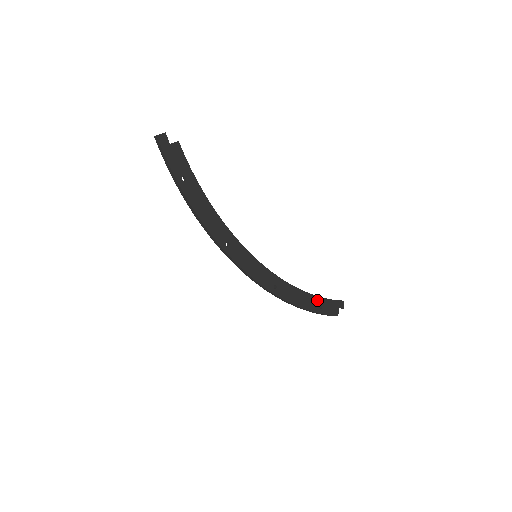
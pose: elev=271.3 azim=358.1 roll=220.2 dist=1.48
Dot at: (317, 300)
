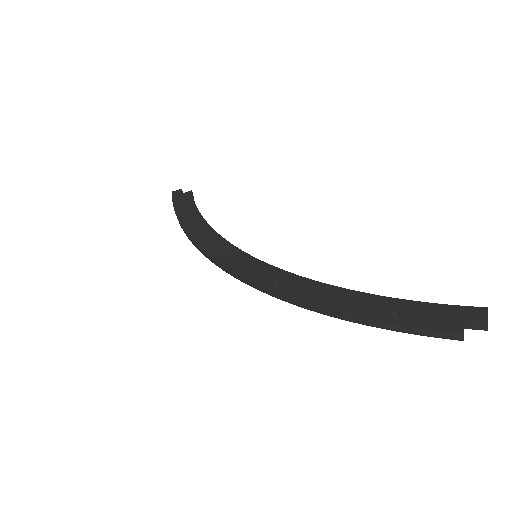
Dot at: (385, 303)
